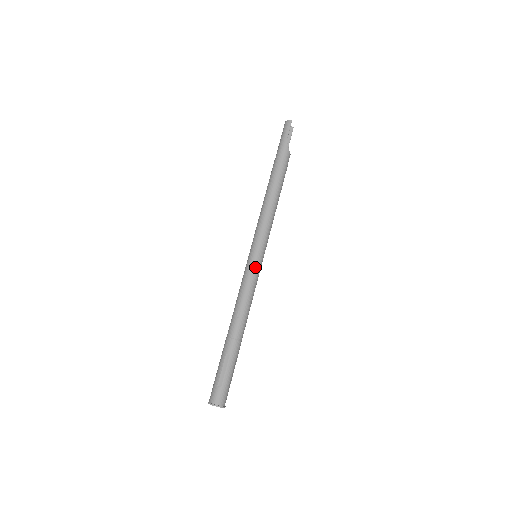
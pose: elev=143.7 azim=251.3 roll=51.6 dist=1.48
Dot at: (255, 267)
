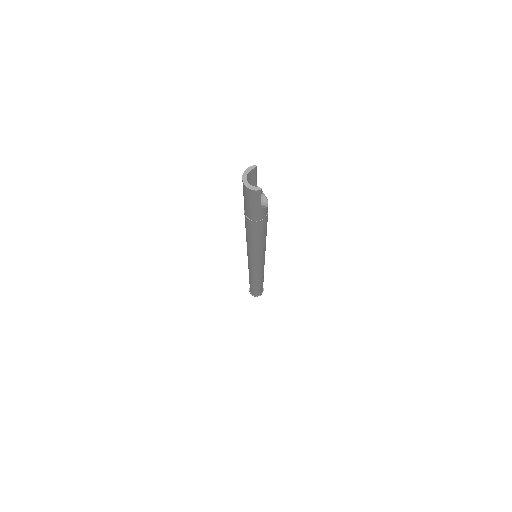
Dot at: (262, 266)
